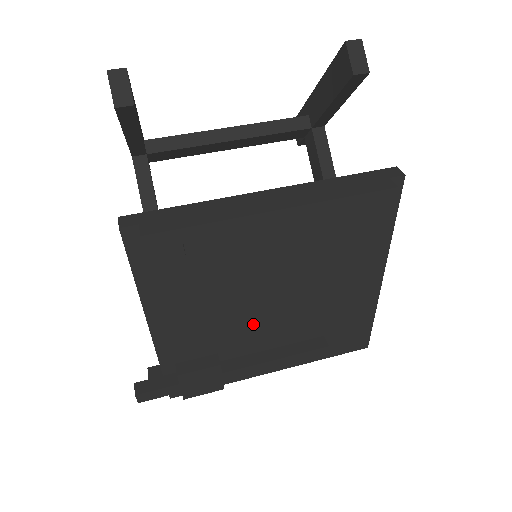
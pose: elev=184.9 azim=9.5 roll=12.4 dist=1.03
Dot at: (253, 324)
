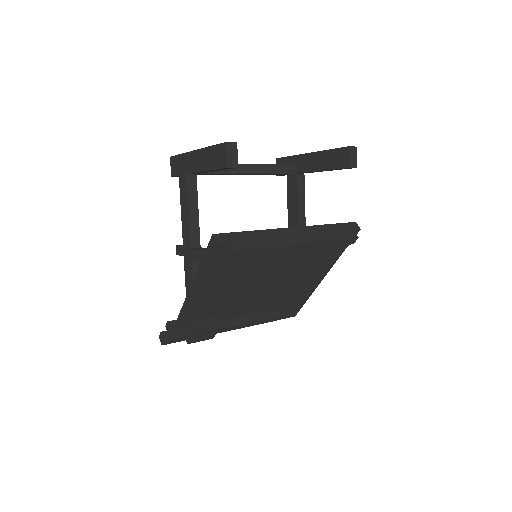
Dot at: (247, 300)
